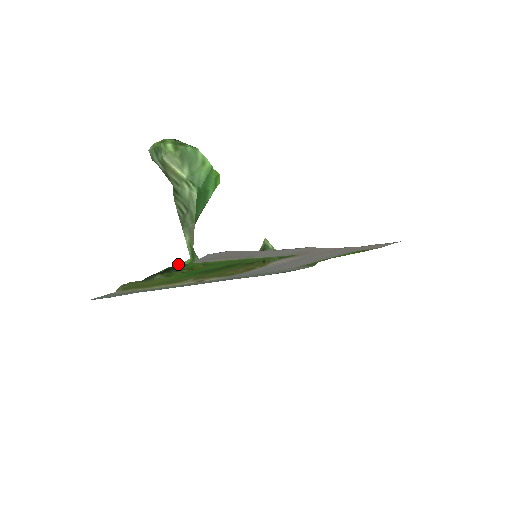
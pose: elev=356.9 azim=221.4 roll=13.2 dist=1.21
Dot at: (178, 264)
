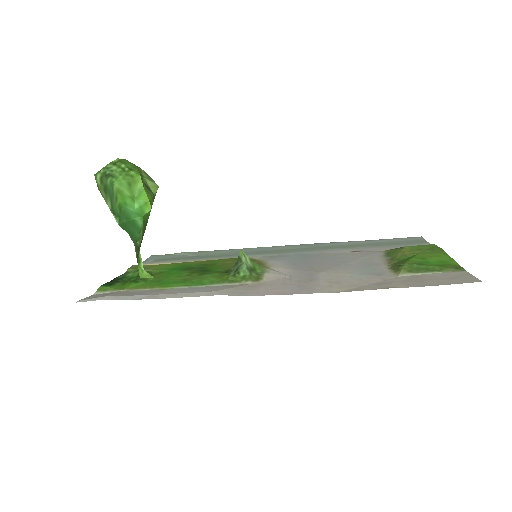
Dot at: (102, 285)
